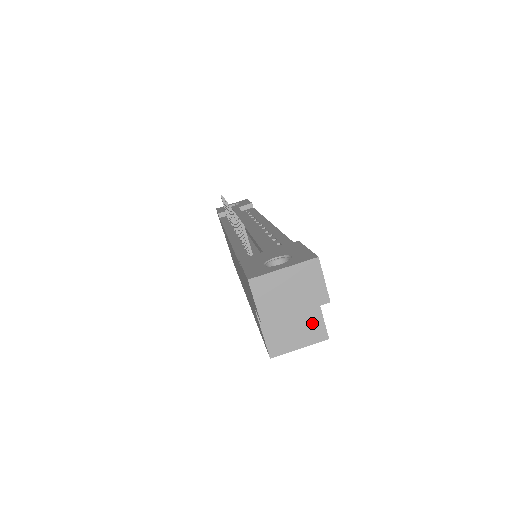
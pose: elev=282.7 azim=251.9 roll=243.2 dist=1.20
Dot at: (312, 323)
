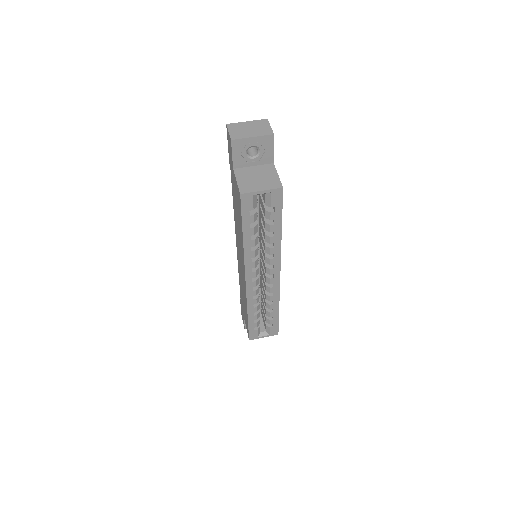
Dot at: (271, 179)
